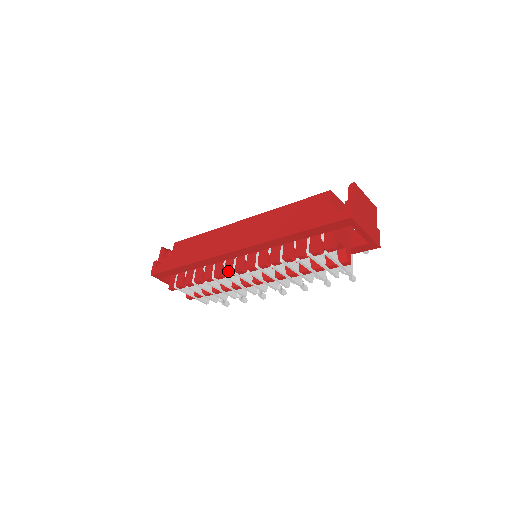
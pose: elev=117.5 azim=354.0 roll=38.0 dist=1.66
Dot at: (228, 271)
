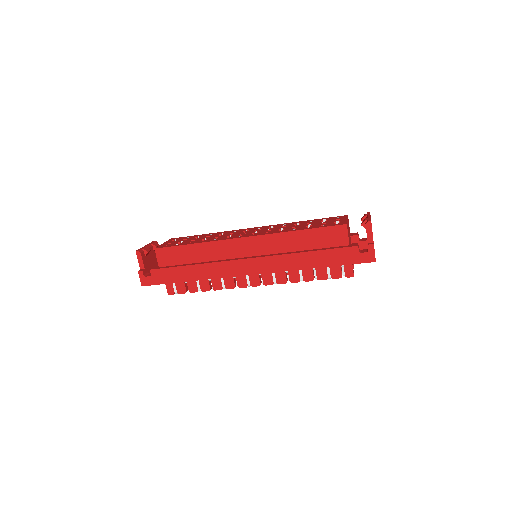
Dot at: (242, 285)
